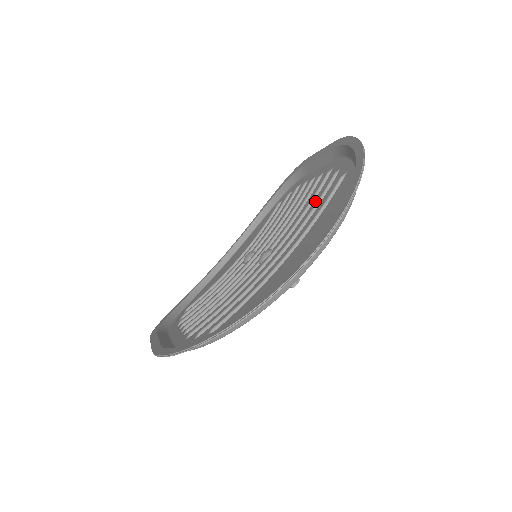
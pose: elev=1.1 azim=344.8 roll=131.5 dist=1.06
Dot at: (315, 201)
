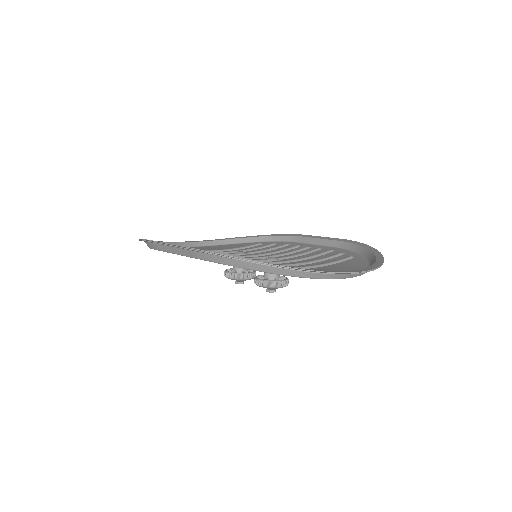
Dot at: (320, 257)
